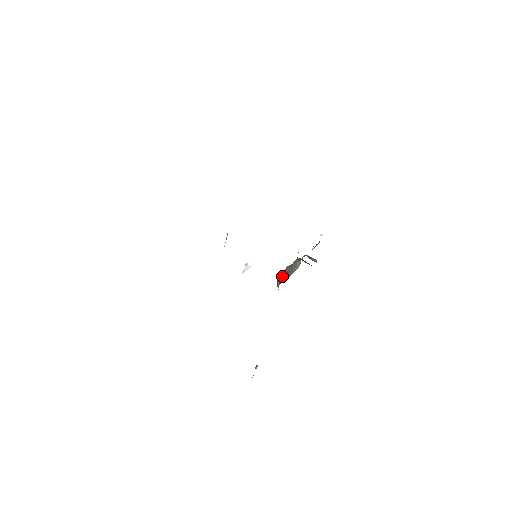
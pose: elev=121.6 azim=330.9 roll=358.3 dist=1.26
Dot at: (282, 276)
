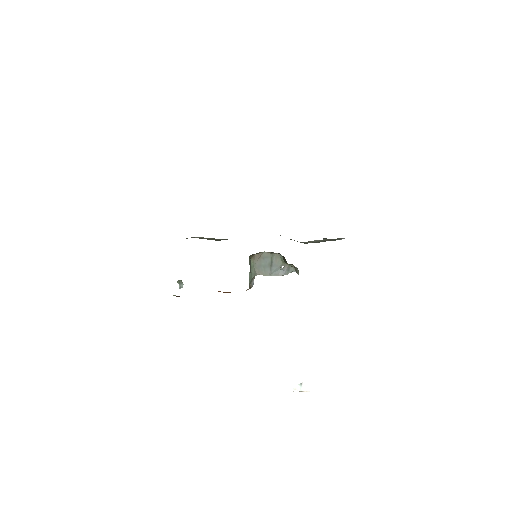
Dot at: (259, 263)
